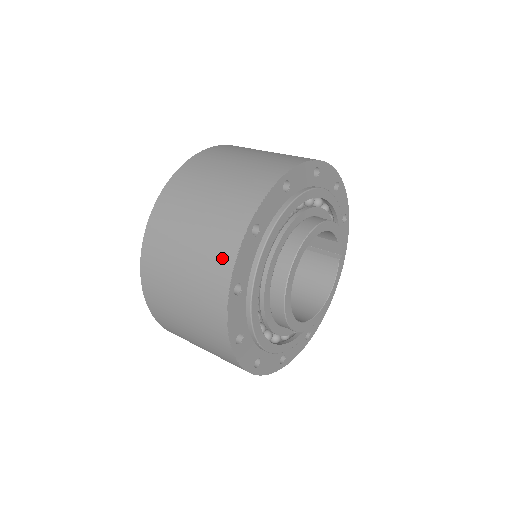
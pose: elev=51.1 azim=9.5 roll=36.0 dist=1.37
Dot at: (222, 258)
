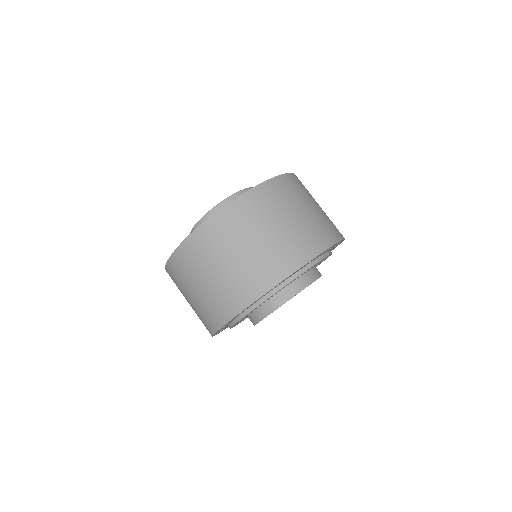
Dot at: (287, 263)
